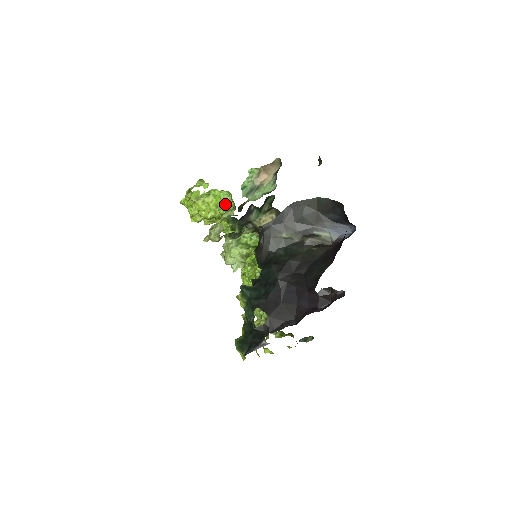
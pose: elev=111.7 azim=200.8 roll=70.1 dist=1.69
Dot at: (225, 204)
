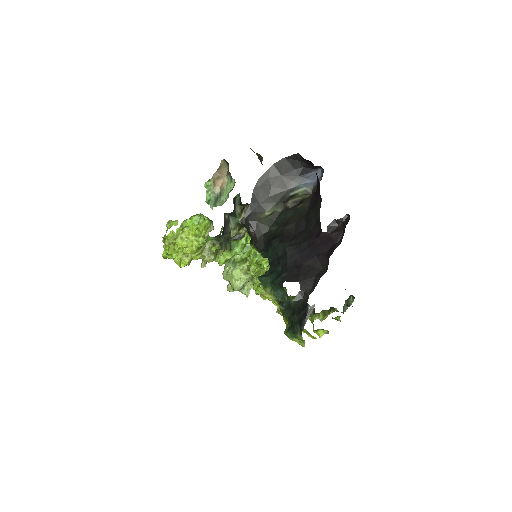
Dot at: (201, 227)
